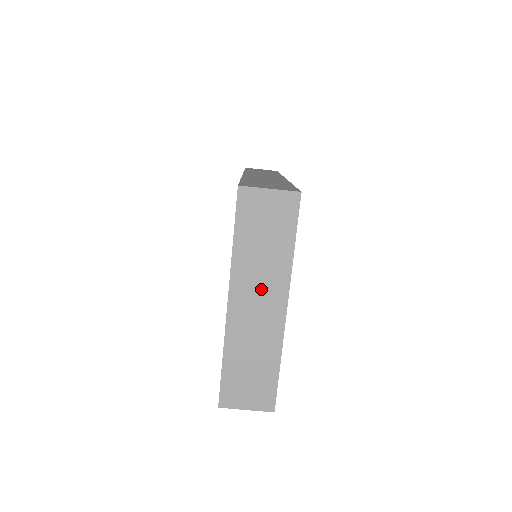
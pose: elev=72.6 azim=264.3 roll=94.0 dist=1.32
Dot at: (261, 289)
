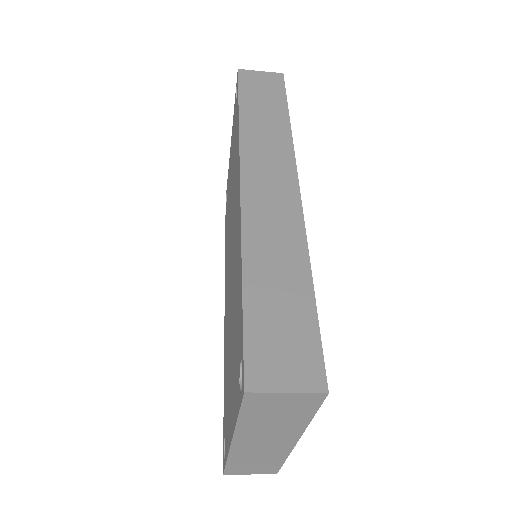
Dot at: (269, 437)
